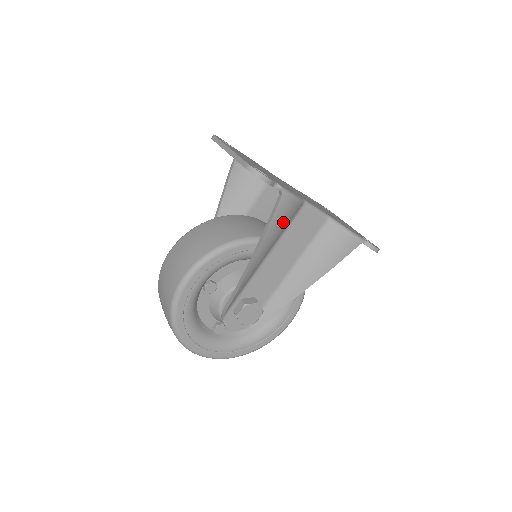
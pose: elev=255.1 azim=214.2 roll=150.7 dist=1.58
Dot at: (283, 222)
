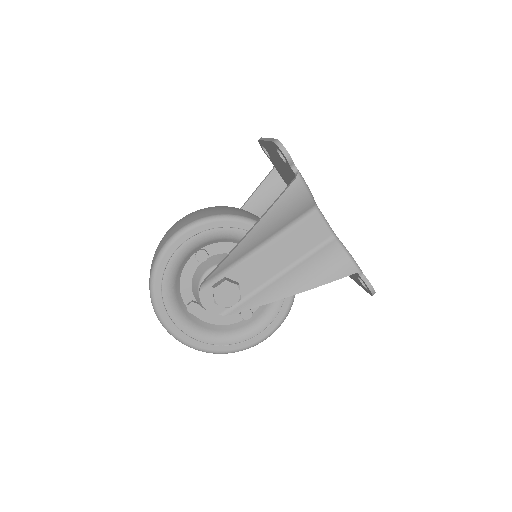
Dot at: (289, 209)
